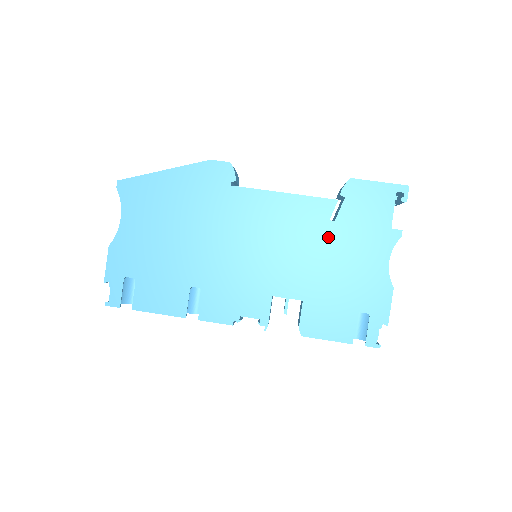
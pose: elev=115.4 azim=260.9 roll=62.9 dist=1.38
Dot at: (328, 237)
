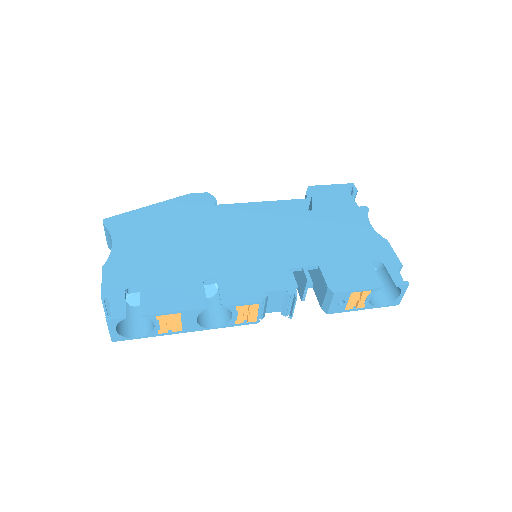
Dot at: (313, 220)
